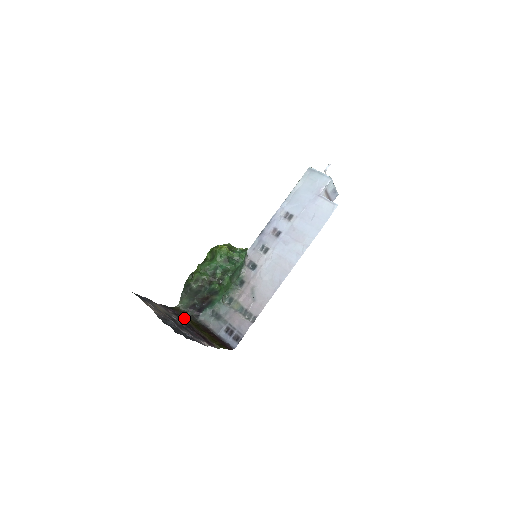
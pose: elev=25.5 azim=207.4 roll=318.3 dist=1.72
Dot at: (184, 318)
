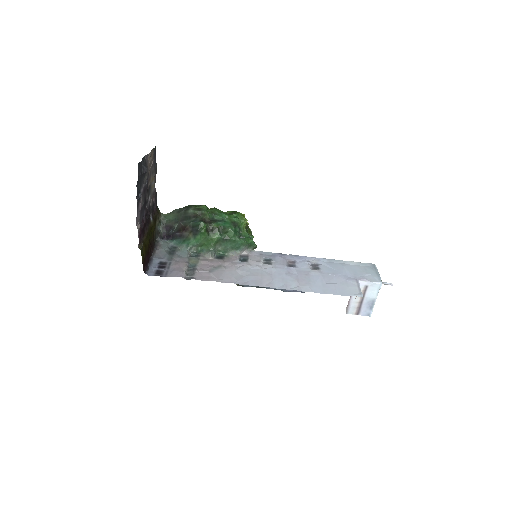
Dot at: (154, 217)
